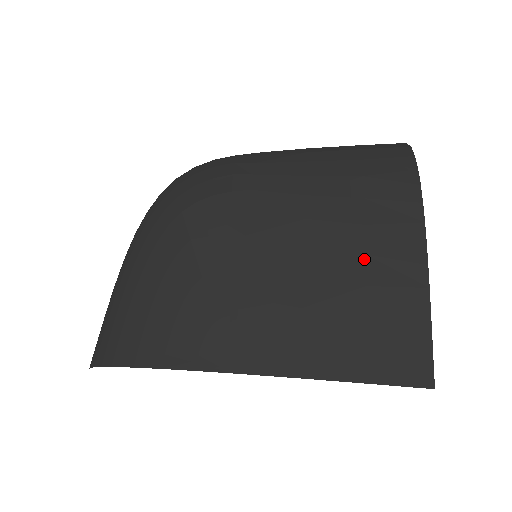
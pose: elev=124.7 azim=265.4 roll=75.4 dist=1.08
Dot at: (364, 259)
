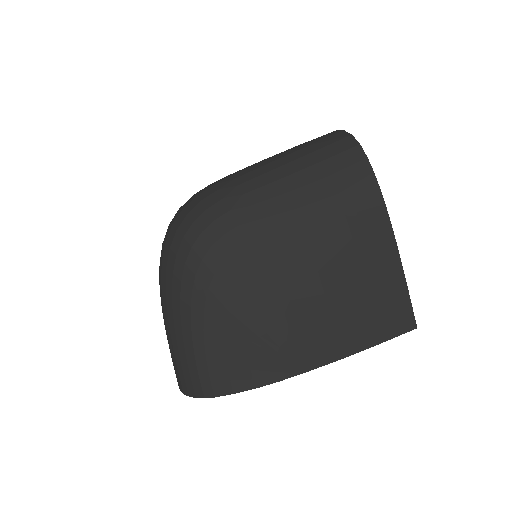
Dot at: (359, 265)
